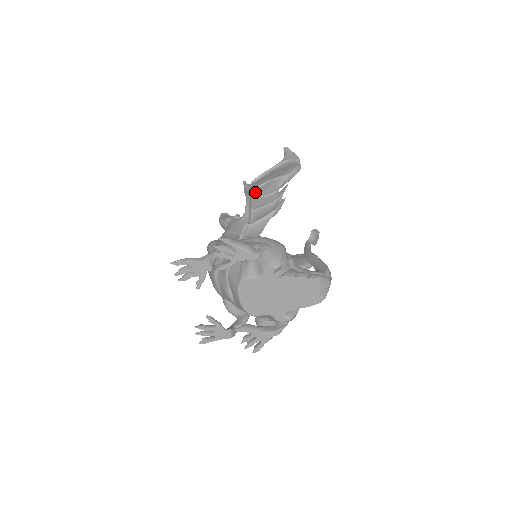
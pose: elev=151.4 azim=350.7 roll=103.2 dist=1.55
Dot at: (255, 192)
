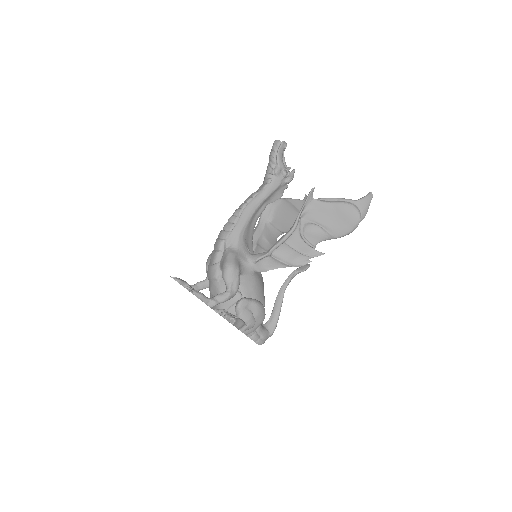
Dot at: (303, 228)
